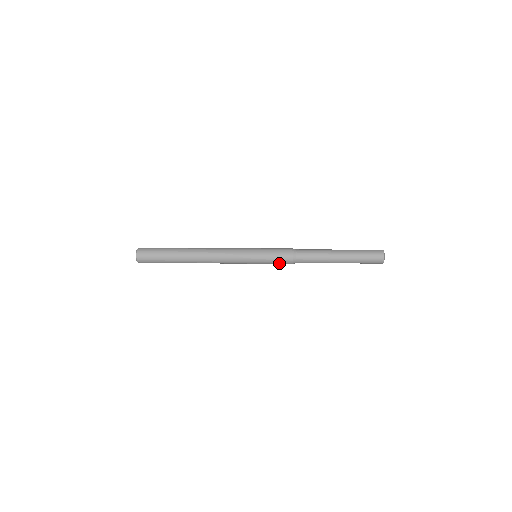
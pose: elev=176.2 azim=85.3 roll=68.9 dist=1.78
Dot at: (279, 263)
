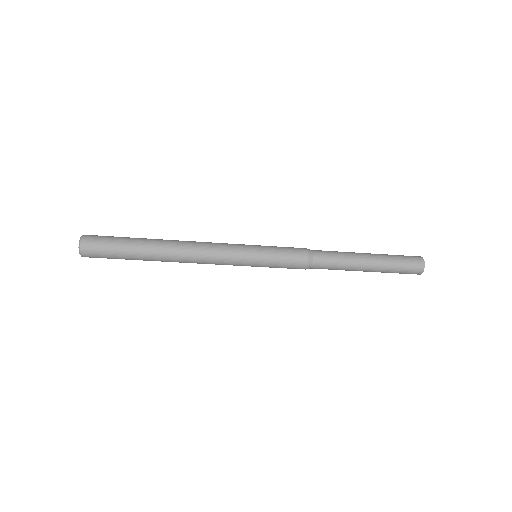
Dot at: (289, 265)
